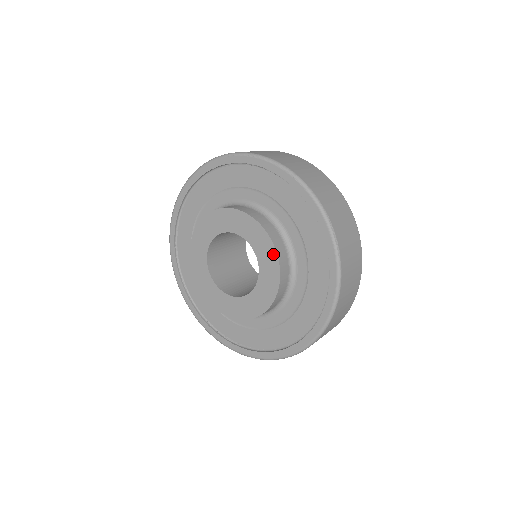
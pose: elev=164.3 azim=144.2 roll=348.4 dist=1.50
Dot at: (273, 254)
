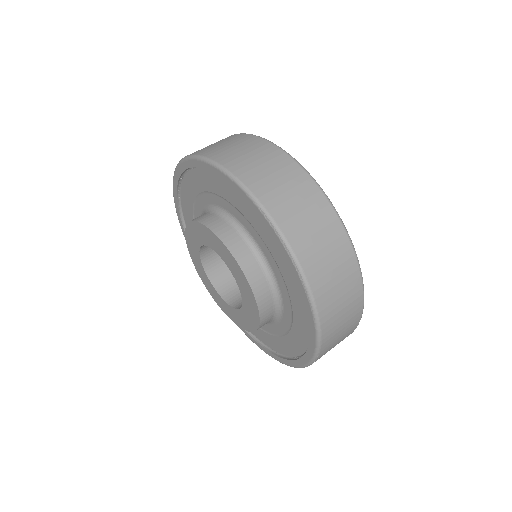
Dot at: (256, 321)
